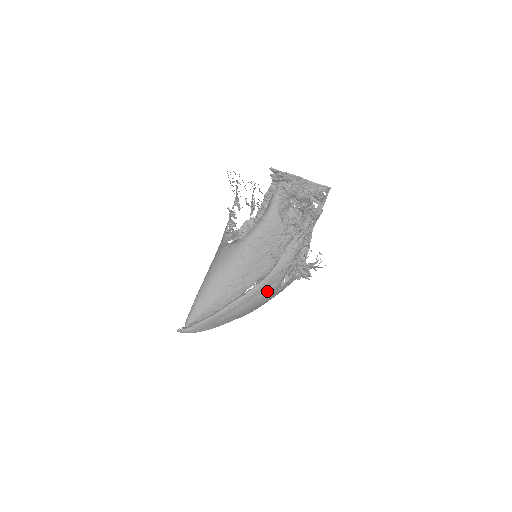
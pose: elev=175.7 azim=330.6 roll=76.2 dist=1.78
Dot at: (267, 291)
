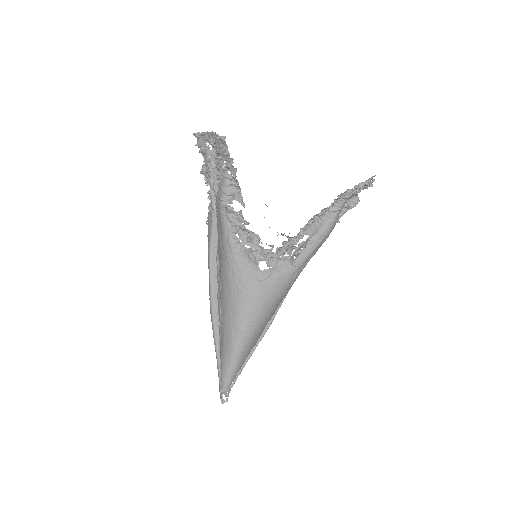
Dot at: occluded
